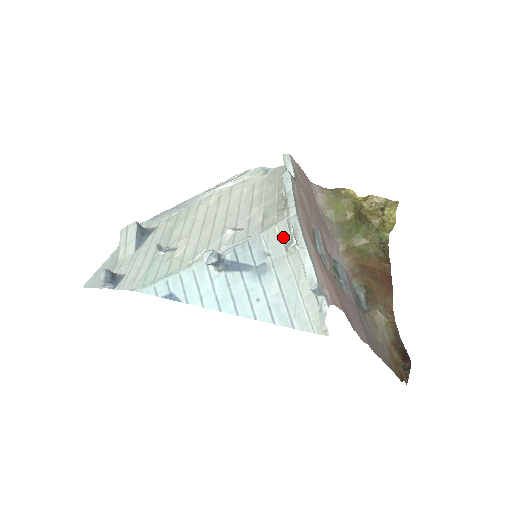
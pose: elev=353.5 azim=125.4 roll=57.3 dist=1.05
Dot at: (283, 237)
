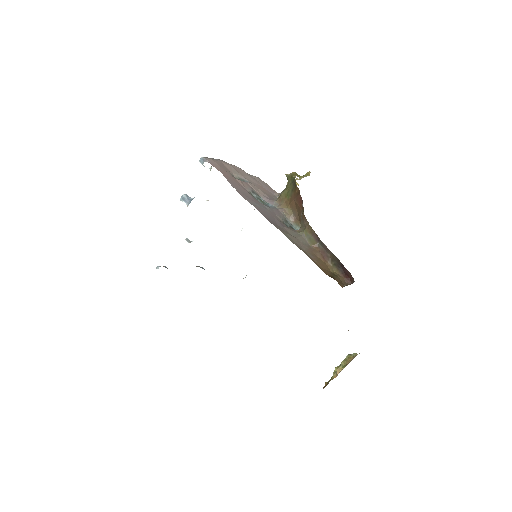
Dot at: occluded
